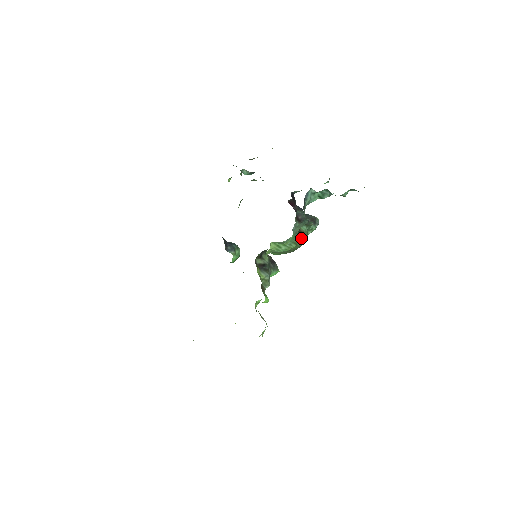
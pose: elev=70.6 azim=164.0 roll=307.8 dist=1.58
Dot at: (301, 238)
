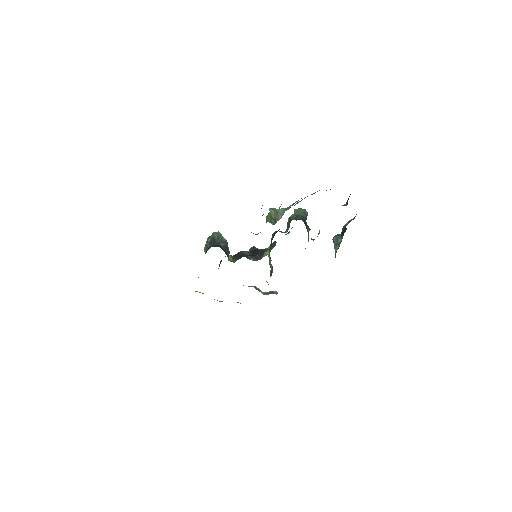
Dot at: (305, 248)
